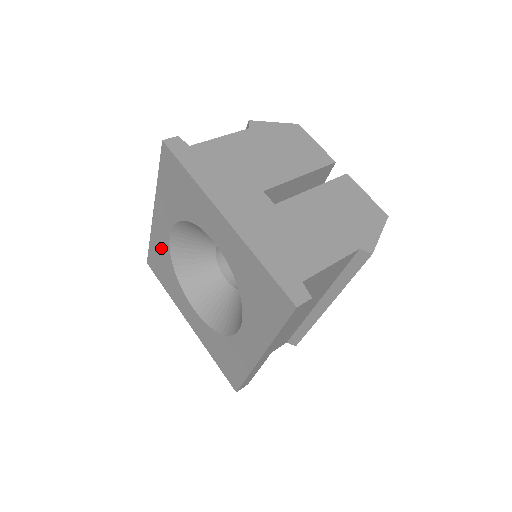
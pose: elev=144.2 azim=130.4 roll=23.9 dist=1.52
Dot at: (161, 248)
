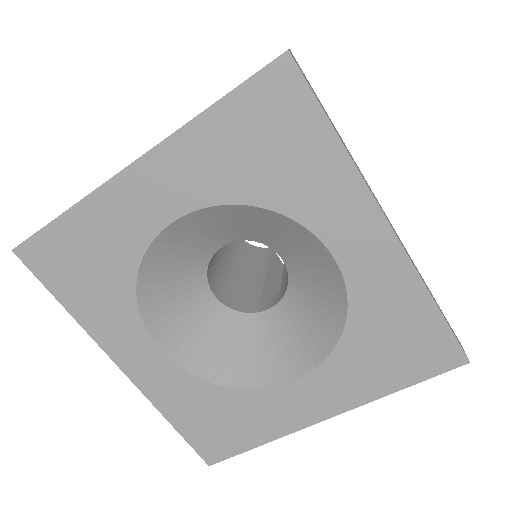
Dot at: (182, 396)
